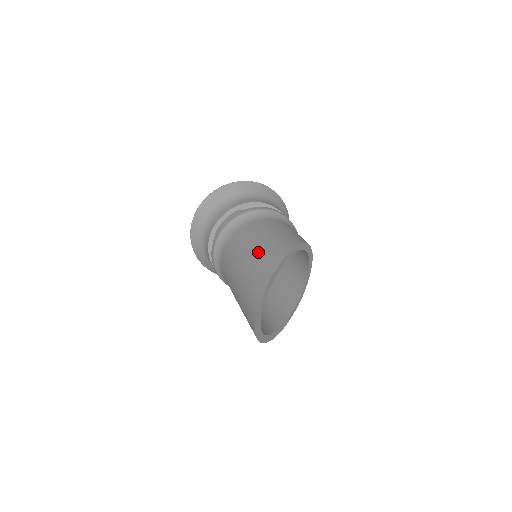
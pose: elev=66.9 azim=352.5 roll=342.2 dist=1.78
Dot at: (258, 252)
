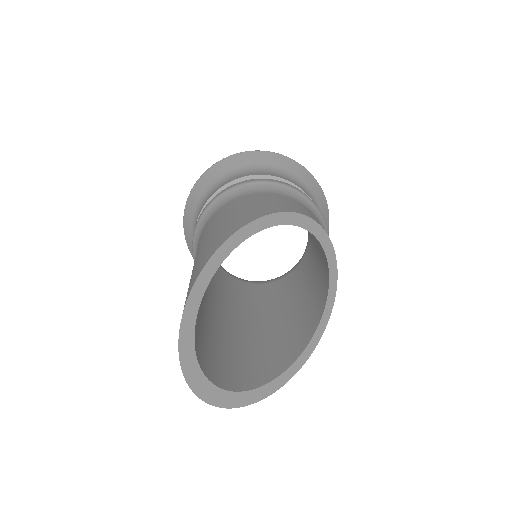
Dot at: (196, 260)
